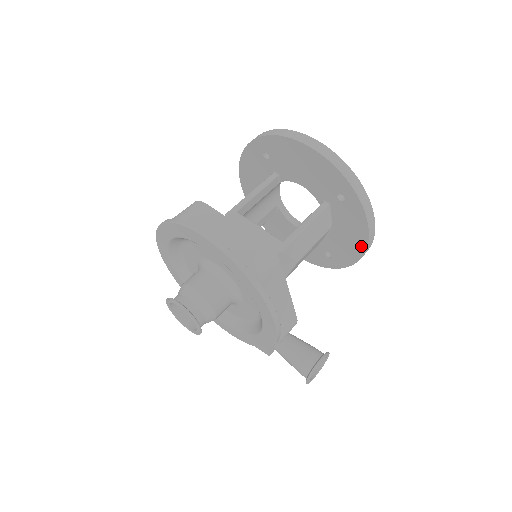
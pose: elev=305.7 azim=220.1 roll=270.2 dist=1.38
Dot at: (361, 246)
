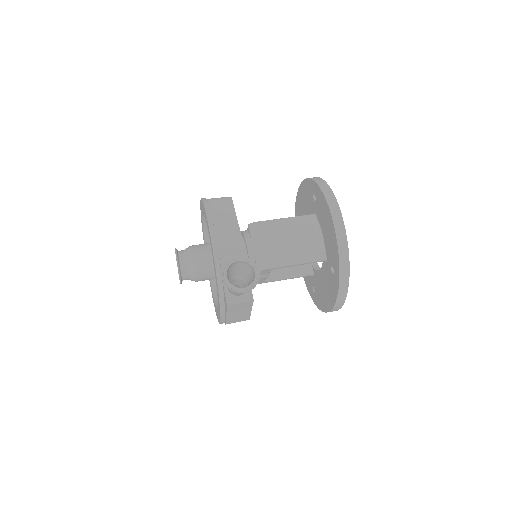
Dot at: (331, 224)
